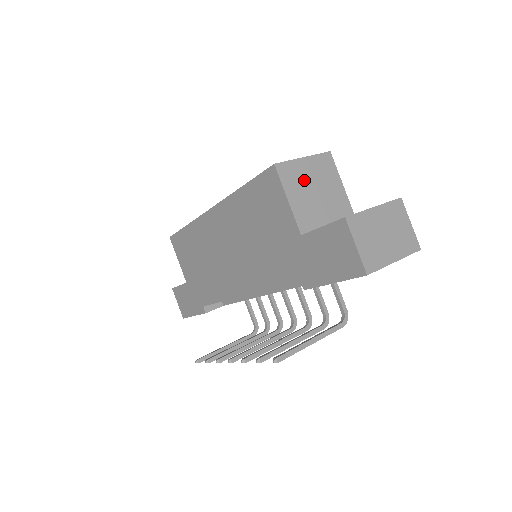
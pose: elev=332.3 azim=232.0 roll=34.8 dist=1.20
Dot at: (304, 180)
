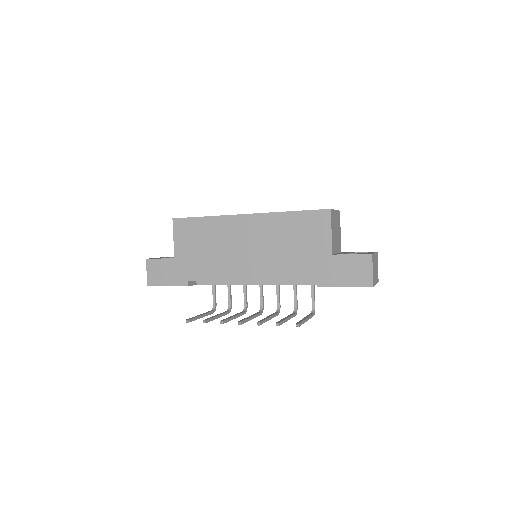
Dot at: (335, 223)
